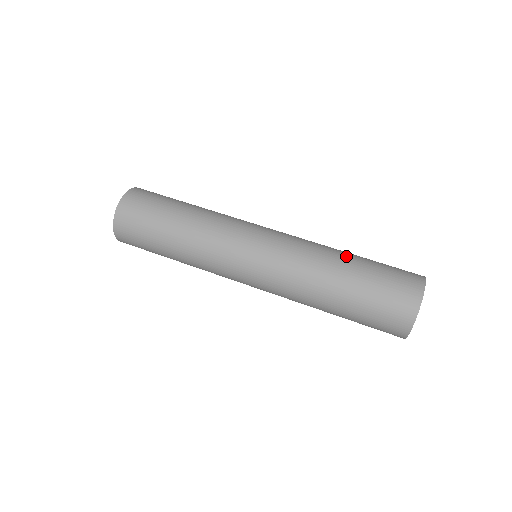
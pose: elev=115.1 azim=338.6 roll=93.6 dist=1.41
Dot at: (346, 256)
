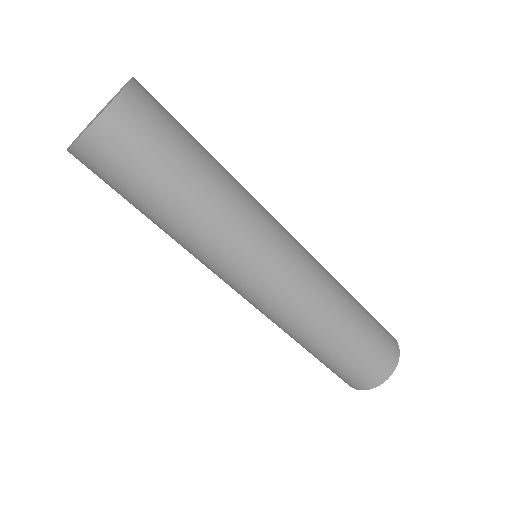
Dot at: (351, 296)
